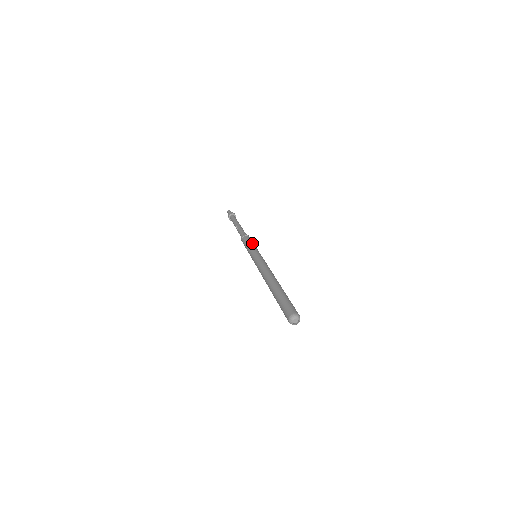
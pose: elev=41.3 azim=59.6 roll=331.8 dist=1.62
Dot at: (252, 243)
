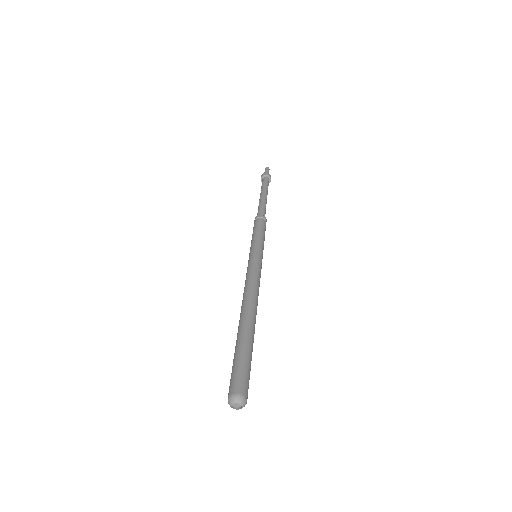
Dot at: (256, 233)
